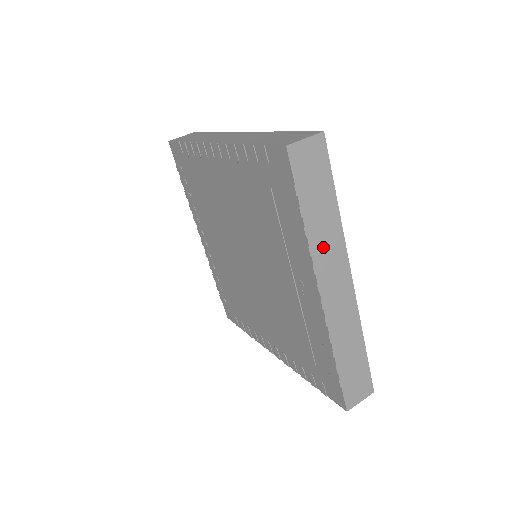
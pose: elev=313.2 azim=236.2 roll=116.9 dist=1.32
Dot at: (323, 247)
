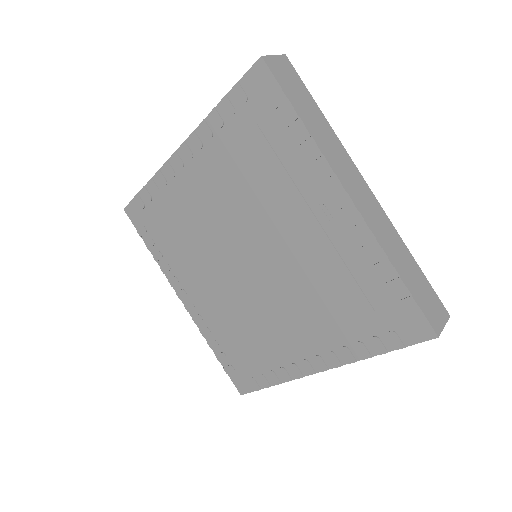
Dot at: (329, 149)
